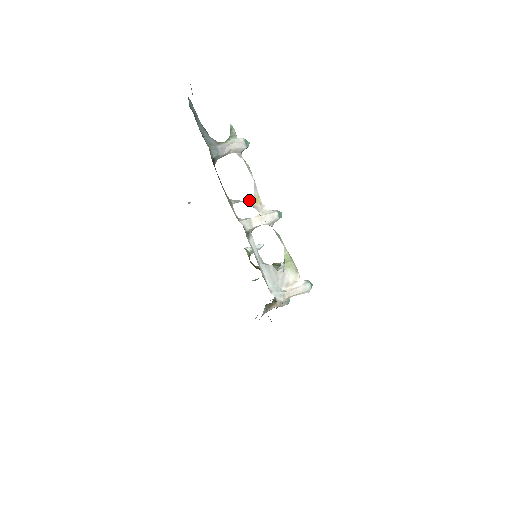
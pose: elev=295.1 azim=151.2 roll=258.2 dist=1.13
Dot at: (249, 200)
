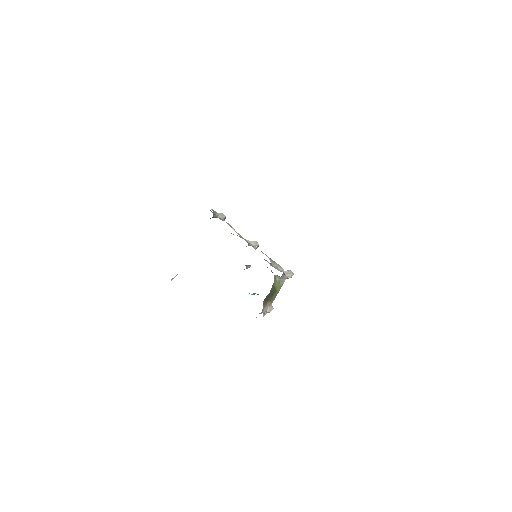
Dot at: occluded
